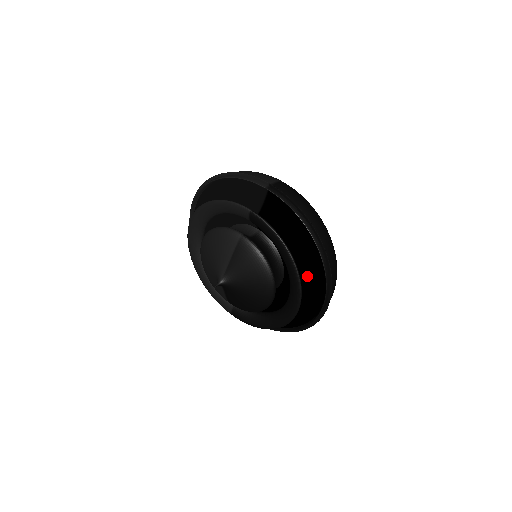
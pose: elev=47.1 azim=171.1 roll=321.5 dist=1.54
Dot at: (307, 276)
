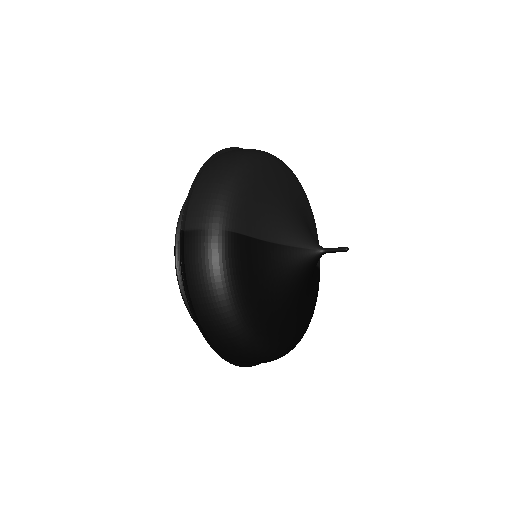
Dot at: occluded
